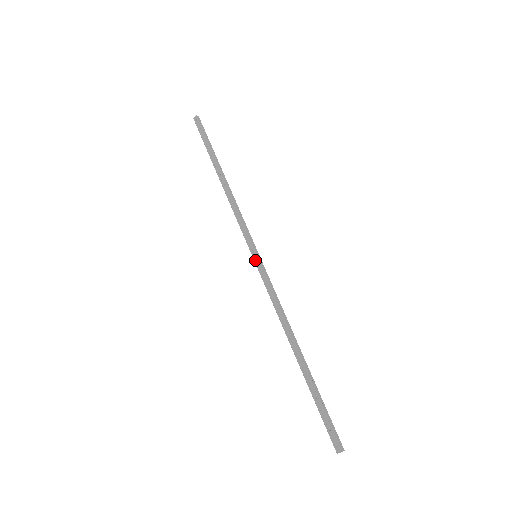
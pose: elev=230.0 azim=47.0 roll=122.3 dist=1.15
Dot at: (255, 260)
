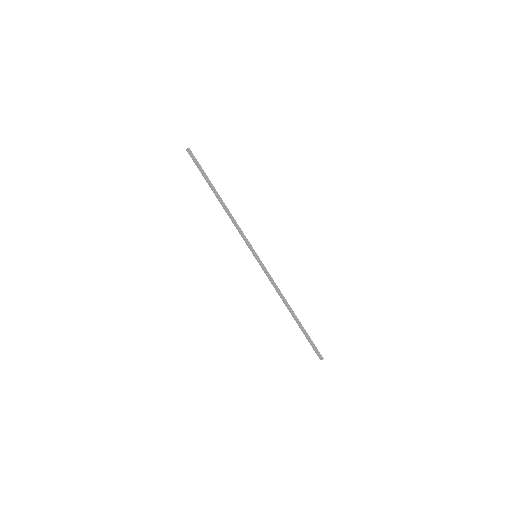
Dot at: (256, 259)
